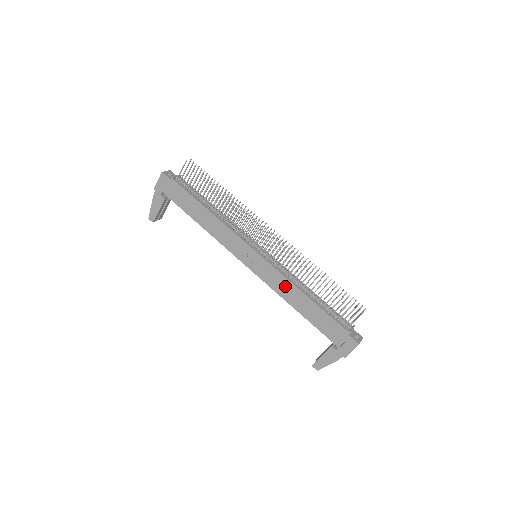
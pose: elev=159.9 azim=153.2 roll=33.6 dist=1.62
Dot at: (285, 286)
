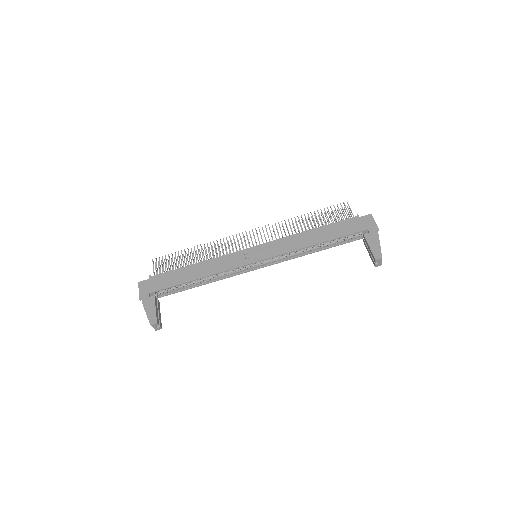
Dot at: (293, 241)
